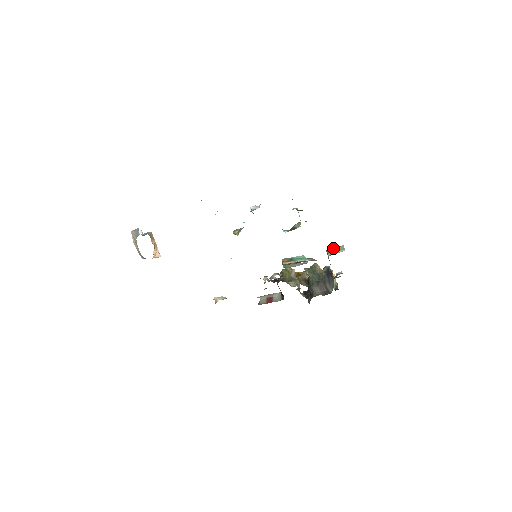
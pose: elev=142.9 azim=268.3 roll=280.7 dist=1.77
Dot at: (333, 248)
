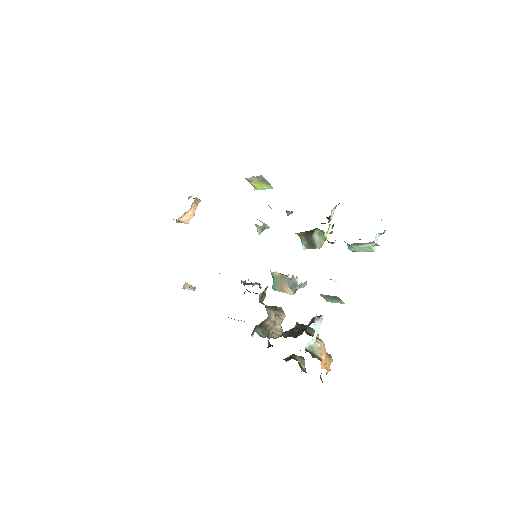
Dot at: occluded
